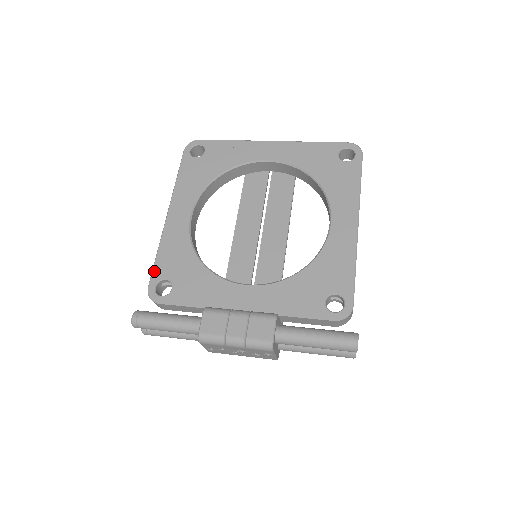
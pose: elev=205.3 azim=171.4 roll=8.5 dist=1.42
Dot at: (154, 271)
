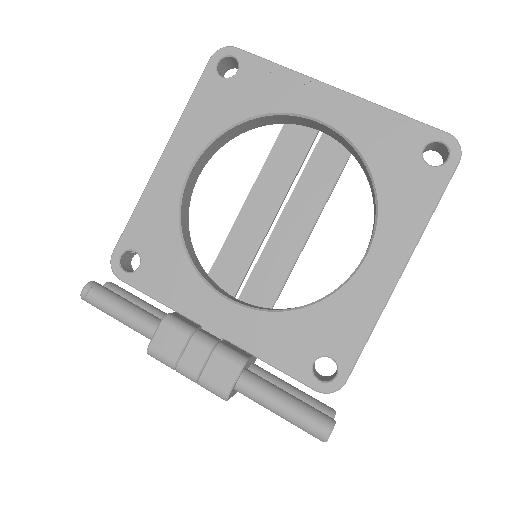
Dot at: (124, 234)
